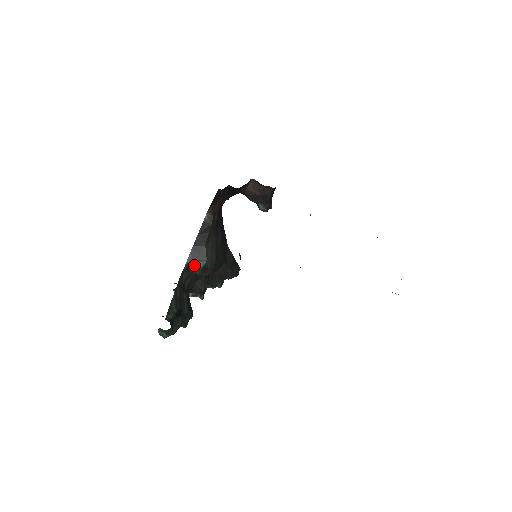
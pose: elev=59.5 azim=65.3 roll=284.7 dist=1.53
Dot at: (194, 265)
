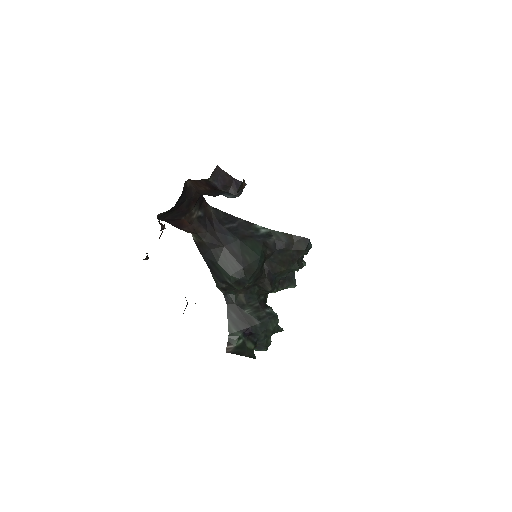
Dot at: (225, 284)
